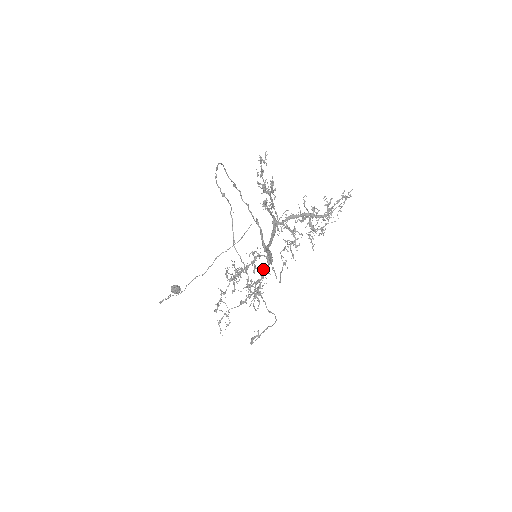
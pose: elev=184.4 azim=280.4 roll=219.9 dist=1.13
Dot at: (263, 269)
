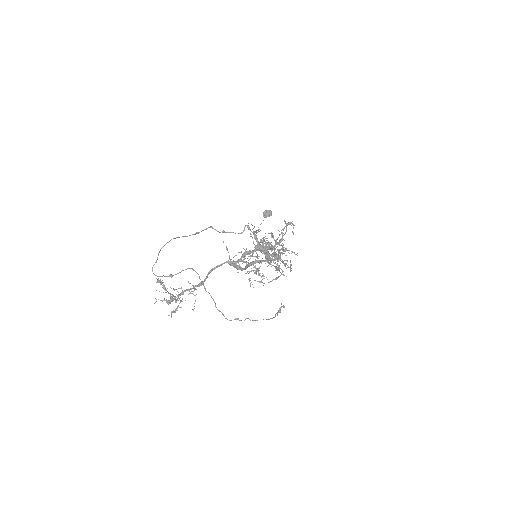
Dot at: (273, 256)
